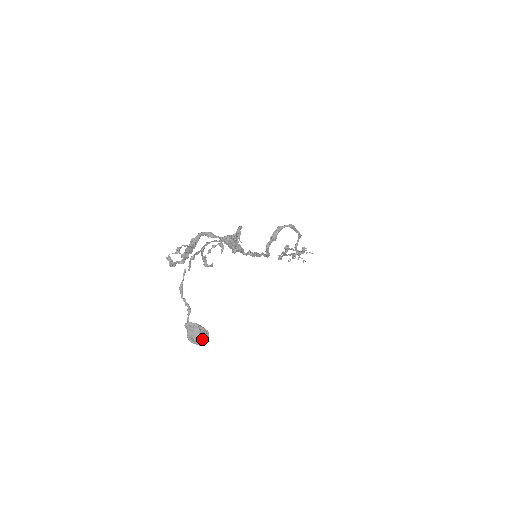
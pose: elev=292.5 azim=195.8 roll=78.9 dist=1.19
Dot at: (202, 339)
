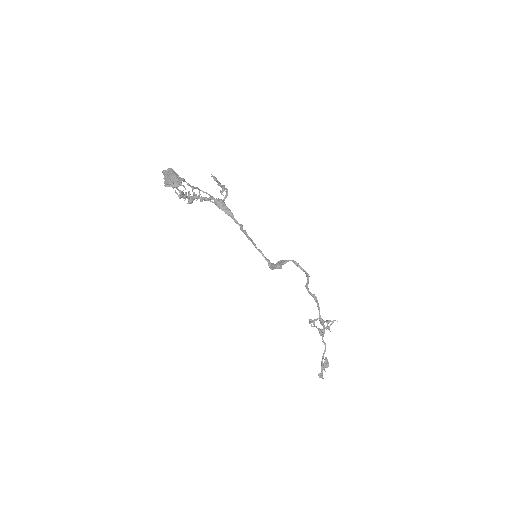
Dot at: (174, 177)
